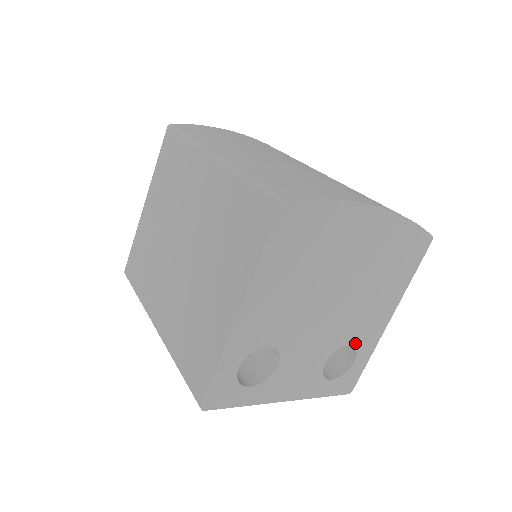
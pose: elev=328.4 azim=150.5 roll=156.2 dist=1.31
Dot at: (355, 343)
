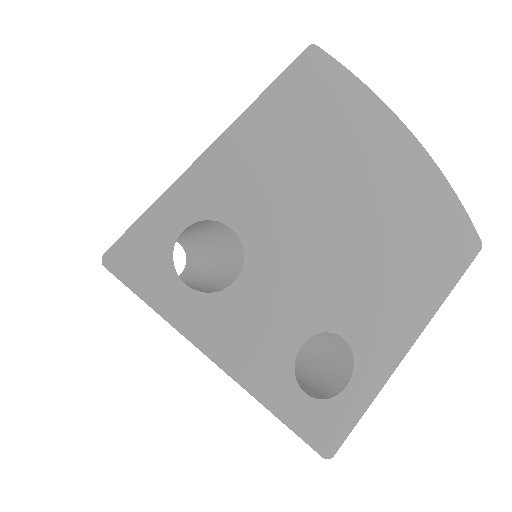
Dot at: (355, 345)
